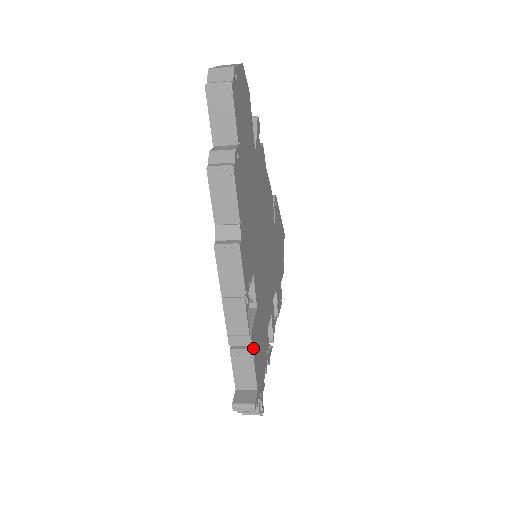
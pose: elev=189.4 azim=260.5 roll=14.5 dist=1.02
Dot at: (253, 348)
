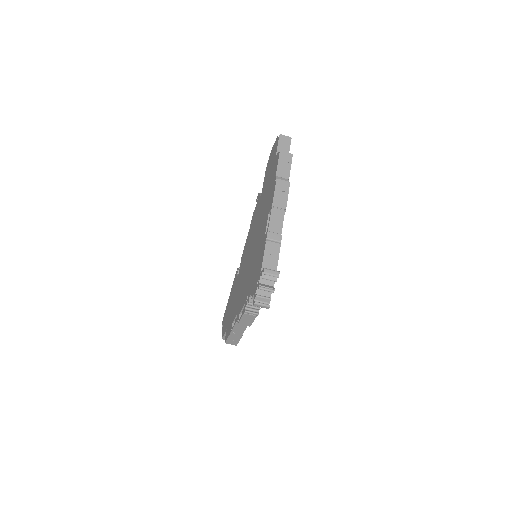
Dot at: (280, 246)
